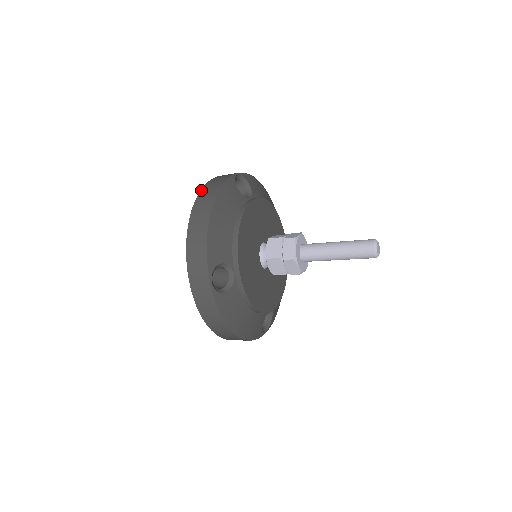
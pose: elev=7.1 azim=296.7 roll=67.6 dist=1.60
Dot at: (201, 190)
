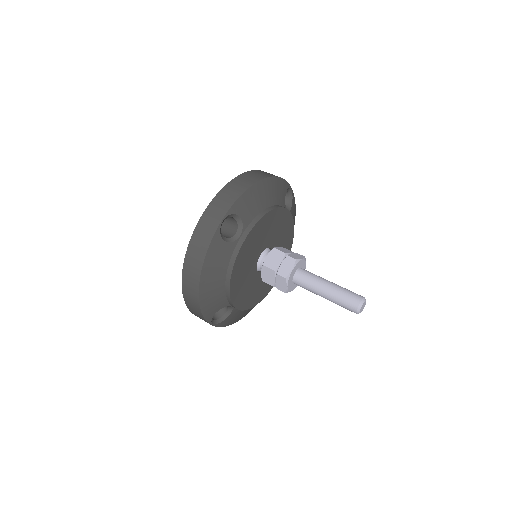
Dot at: (187, 251)
